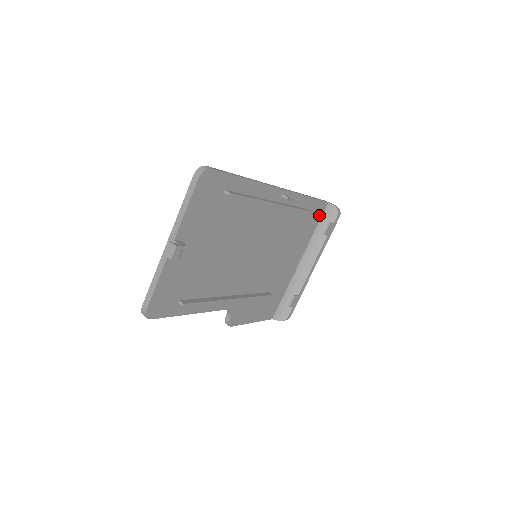
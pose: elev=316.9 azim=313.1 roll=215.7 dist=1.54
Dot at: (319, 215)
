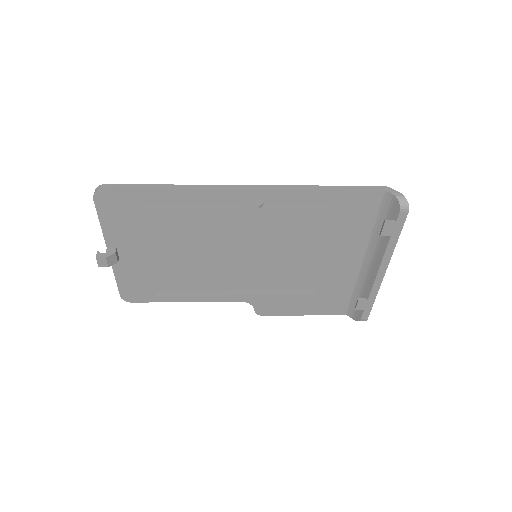
Dot at: (372, 207)
